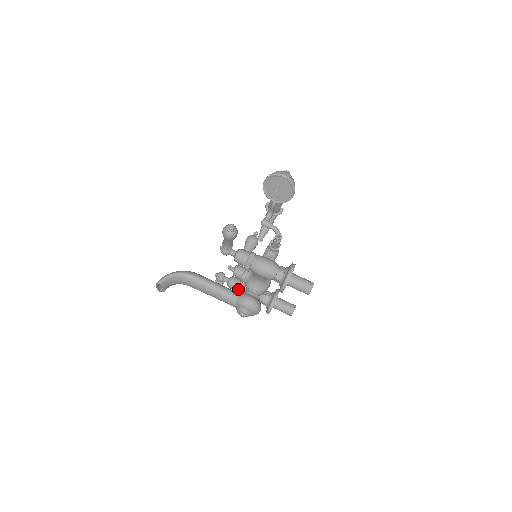
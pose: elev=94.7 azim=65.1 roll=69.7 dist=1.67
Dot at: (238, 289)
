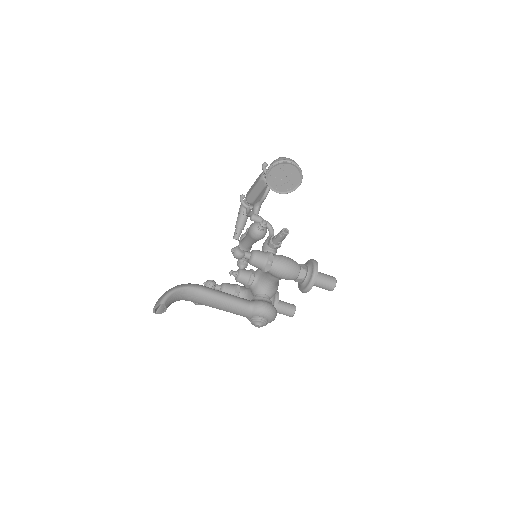
Dot at: occluded
